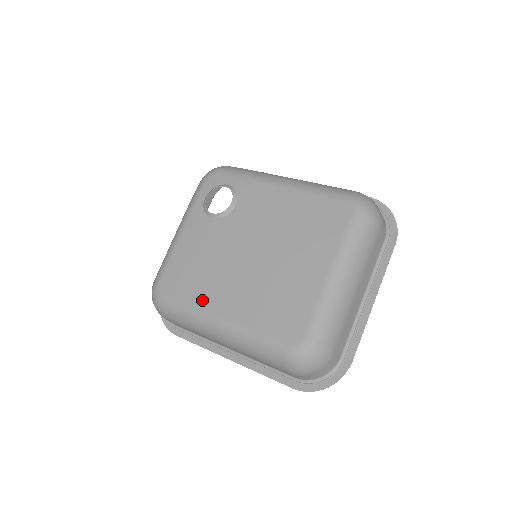
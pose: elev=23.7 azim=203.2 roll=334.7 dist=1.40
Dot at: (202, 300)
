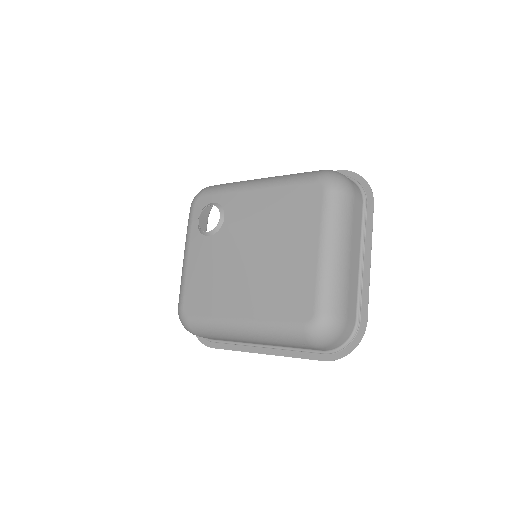
Dot at: (221, 309)
